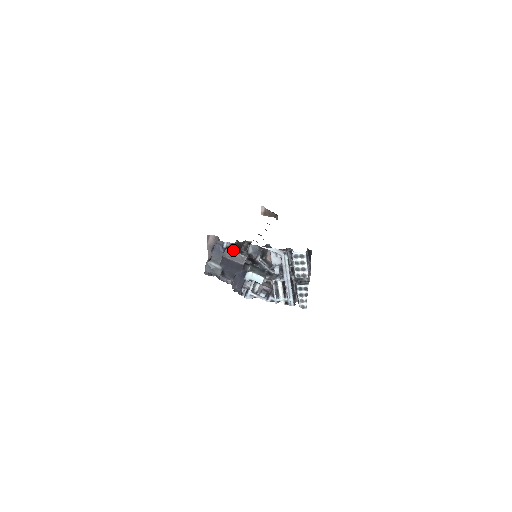
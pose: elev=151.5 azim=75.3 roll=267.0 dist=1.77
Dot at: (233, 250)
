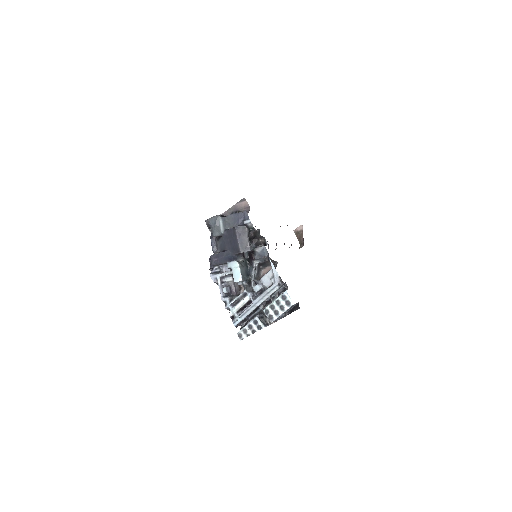
Dot at: (248, 233)
